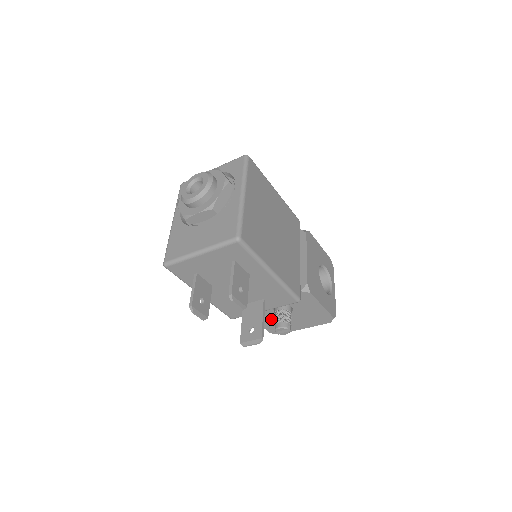
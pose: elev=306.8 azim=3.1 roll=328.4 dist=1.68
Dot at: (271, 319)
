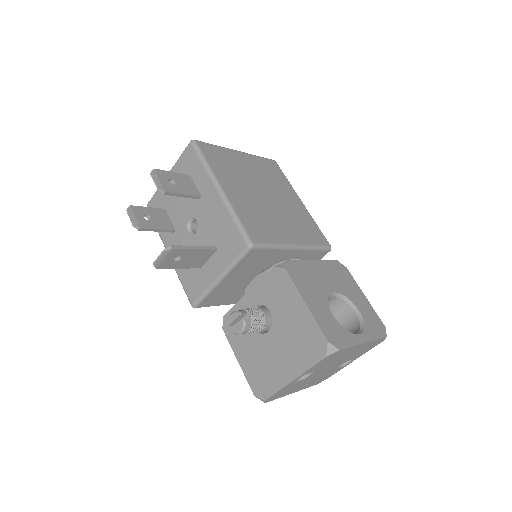
Dot at: (252, 351)
